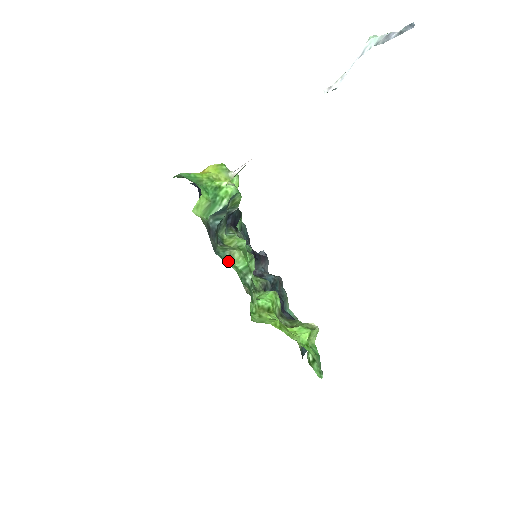
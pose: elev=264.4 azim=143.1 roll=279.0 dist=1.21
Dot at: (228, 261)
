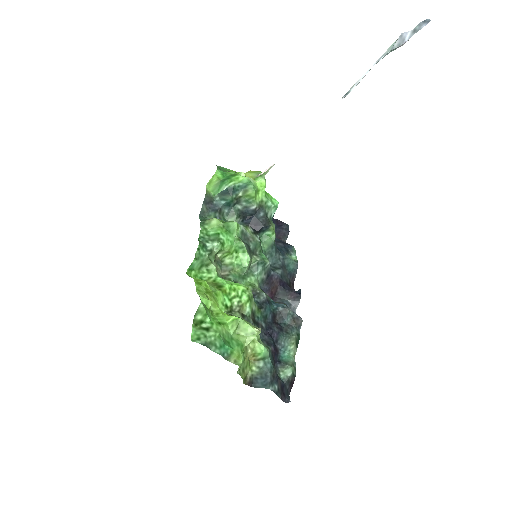
Dot at: (202, 222)
